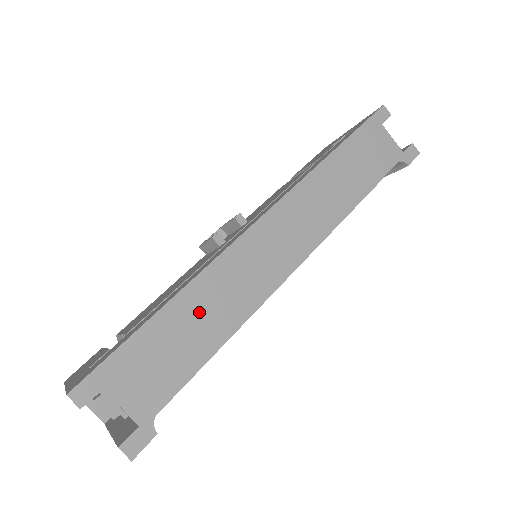
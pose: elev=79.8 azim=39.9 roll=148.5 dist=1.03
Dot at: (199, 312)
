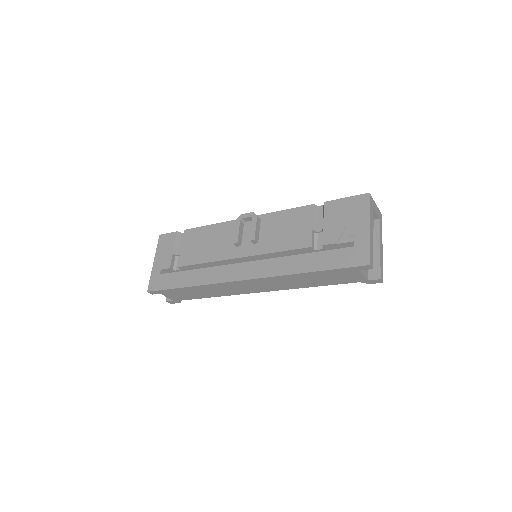
Dot at: (202, 291)
